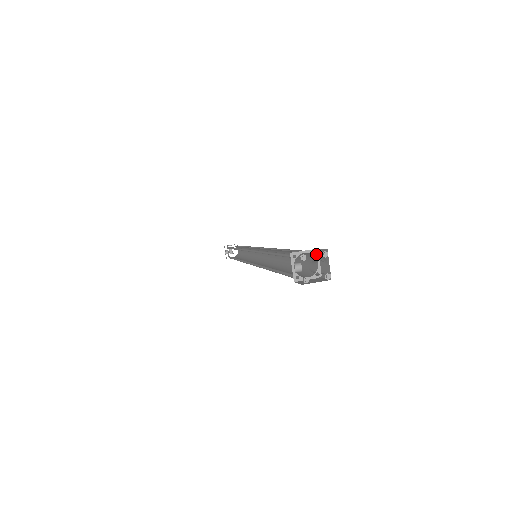
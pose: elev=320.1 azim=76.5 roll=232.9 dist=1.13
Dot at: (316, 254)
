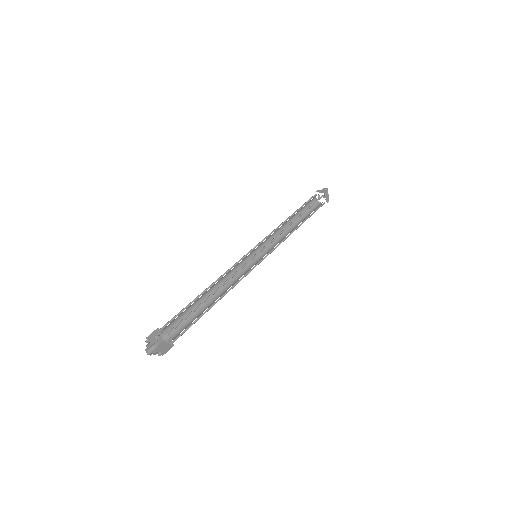
Dot at: (169, 334)
